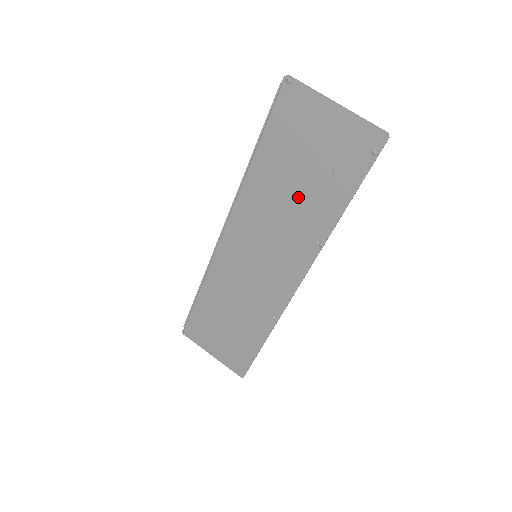
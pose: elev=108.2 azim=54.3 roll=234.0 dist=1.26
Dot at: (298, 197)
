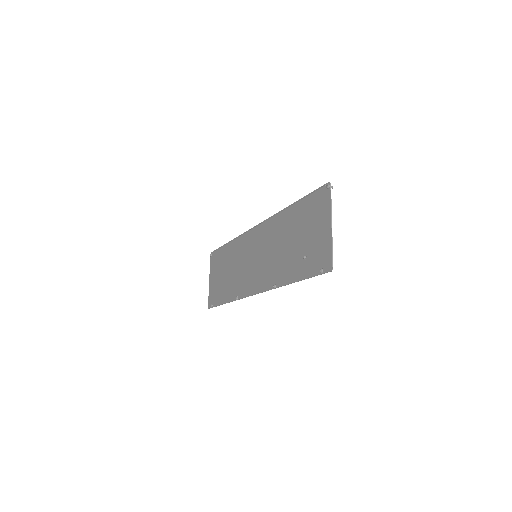
Dot at: (287, 250)
